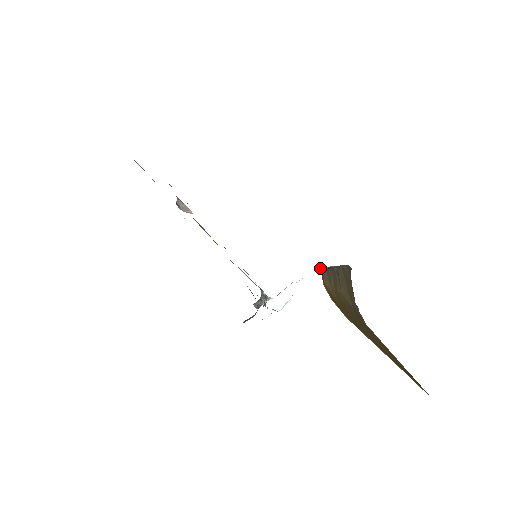
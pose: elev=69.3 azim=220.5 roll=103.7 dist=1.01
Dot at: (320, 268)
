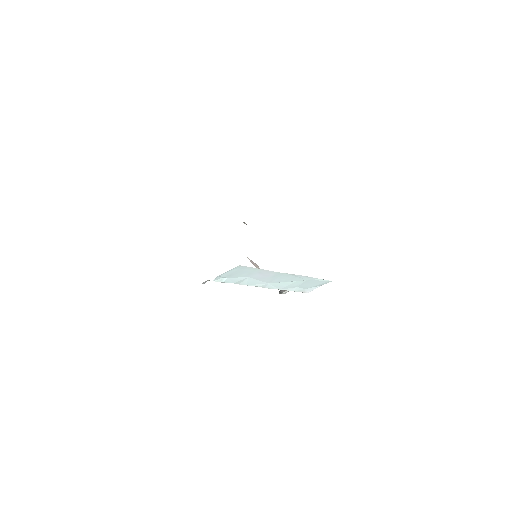
Dot at: occluded
